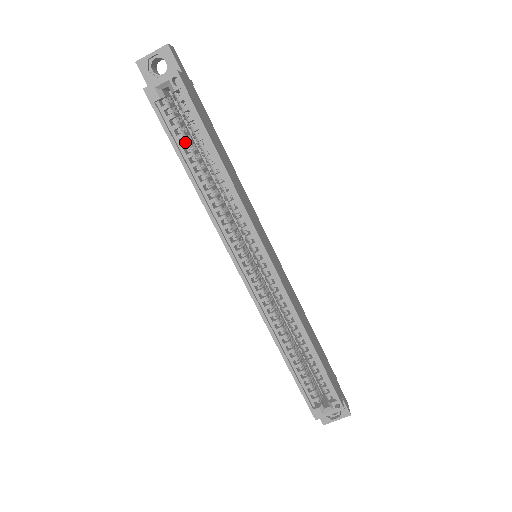
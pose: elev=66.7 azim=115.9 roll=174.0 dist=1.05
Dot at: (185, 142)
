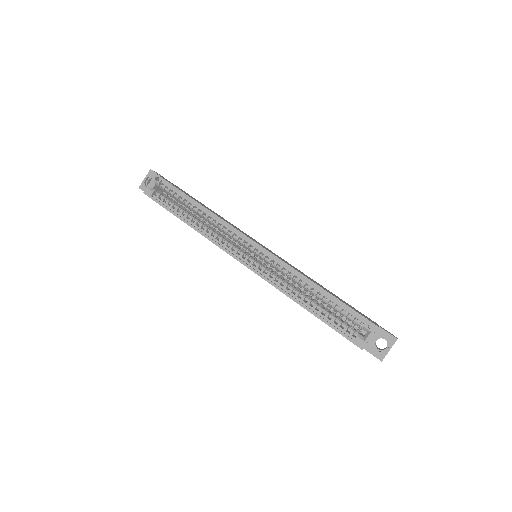
Dot at: (176, 207)
